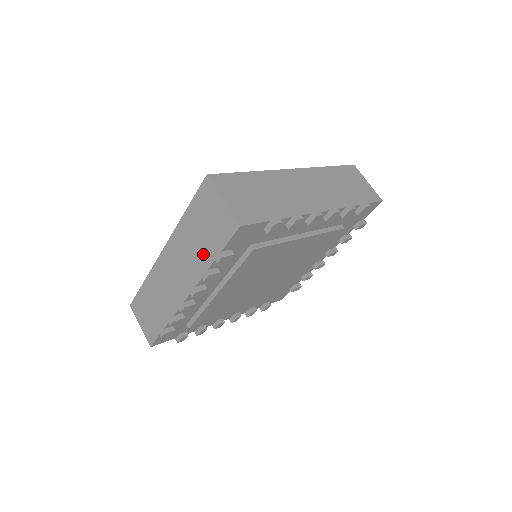
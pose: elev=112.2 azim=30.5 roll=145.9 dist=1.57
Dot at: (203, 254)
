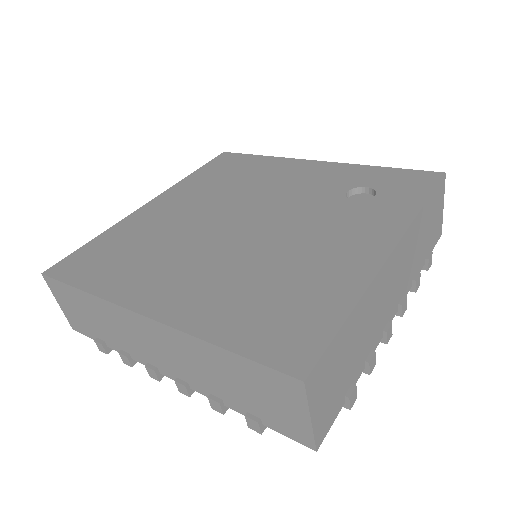
Dot at: (227, 395)
